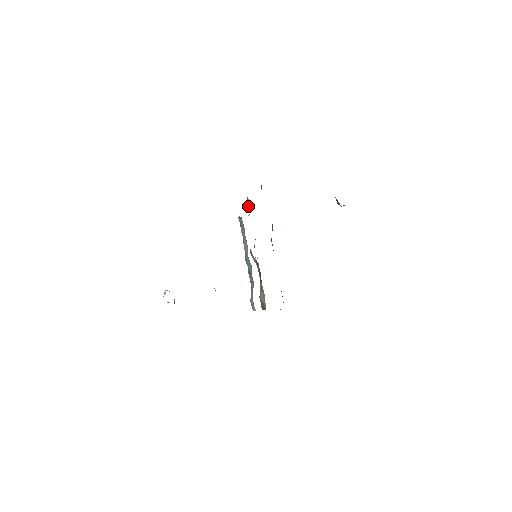
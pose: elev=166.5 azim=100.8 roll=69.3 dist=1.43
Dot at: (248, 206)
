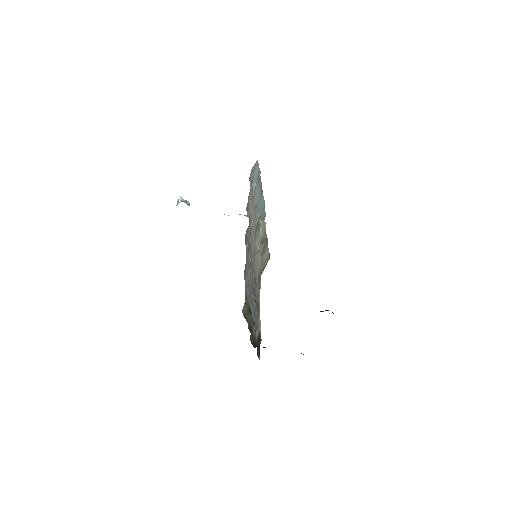
Dot at: (249, 226)
